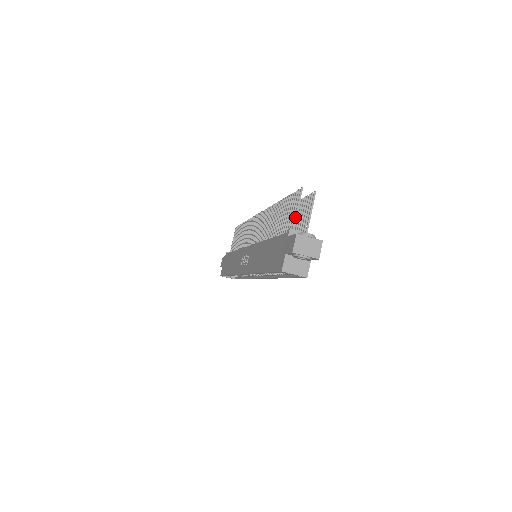
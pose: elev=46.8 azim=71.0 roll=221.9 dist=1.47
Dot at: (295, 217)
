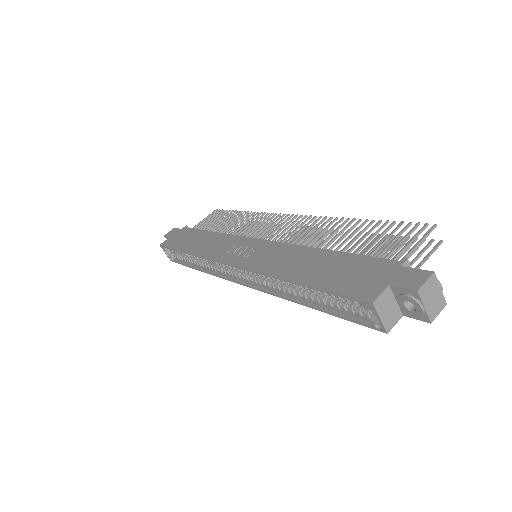
Dot at: (412, 250)
